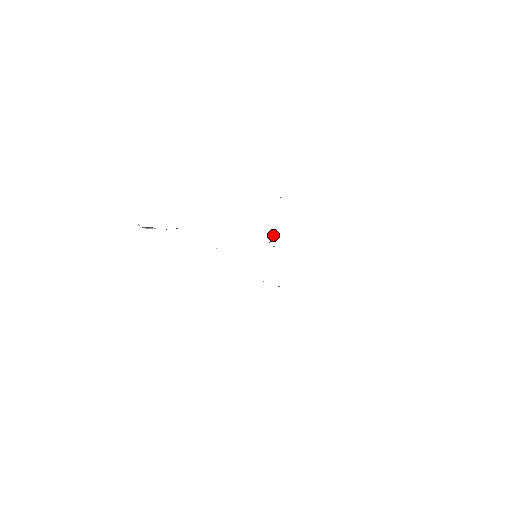
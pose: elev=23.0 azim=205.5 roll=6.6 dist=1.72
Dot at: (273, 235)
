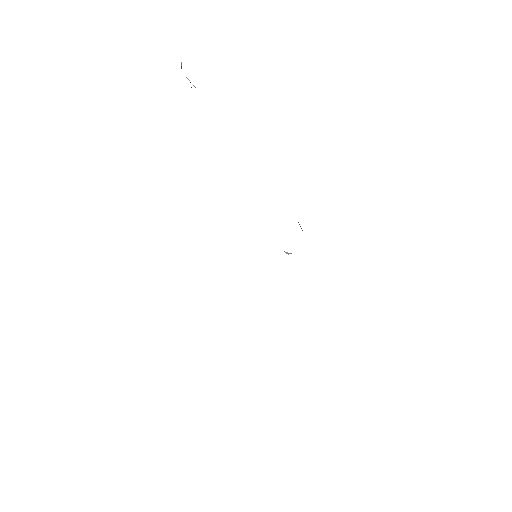
Dot at: occluded
